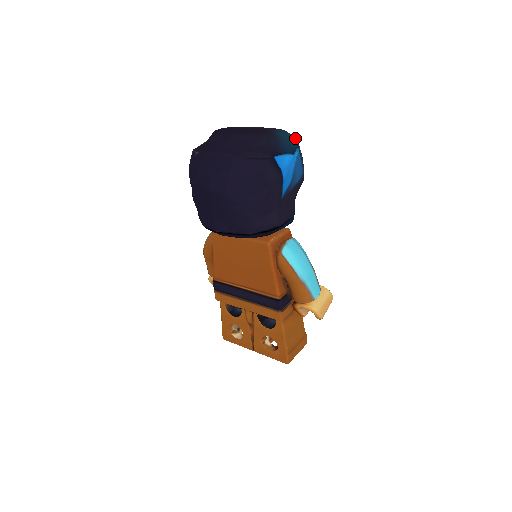
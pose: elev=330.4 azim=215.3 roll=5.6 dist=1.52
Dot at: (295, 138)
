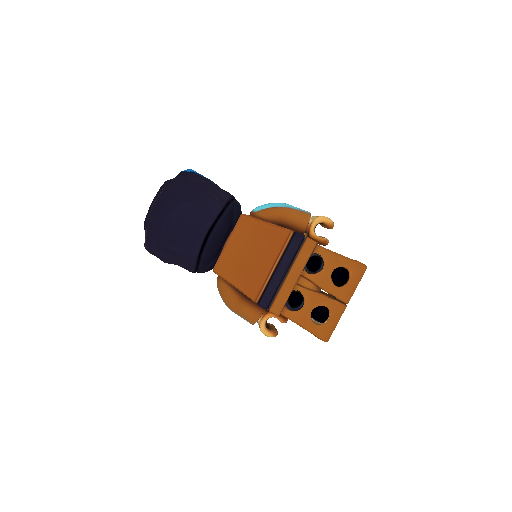
Dot at: occluded
